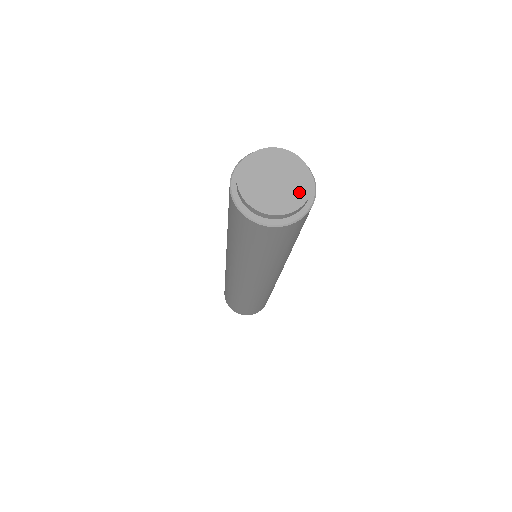
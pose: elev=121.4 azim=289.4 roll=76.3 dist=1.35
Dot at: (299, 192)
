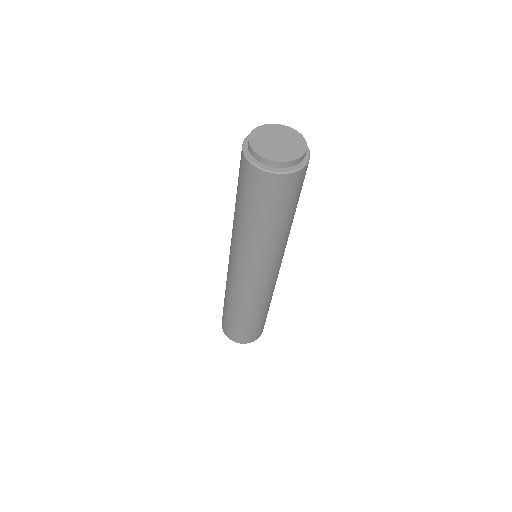
Dot at: (285, 156)
